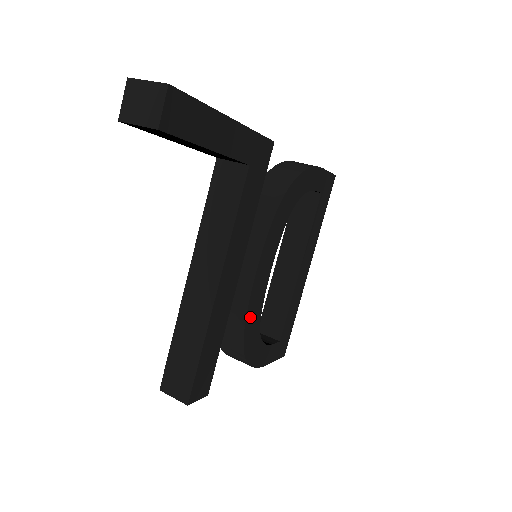
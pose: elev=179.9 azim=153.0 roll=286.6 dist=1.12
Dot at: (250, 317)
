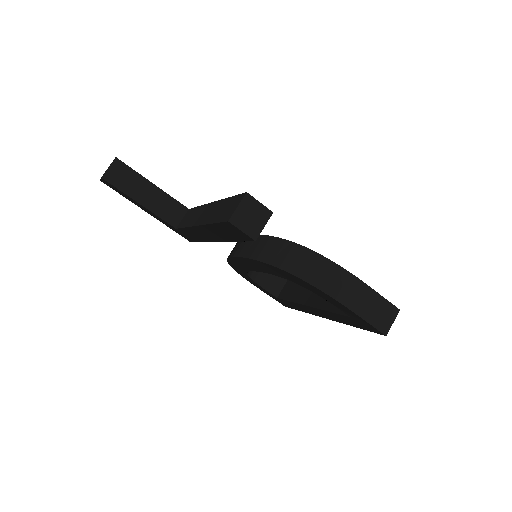
Dot at: occluded
